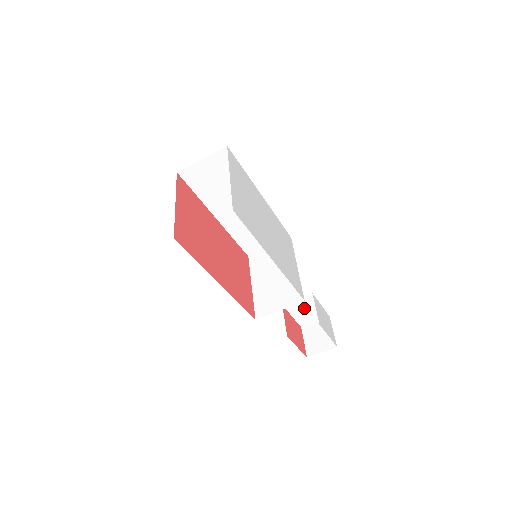
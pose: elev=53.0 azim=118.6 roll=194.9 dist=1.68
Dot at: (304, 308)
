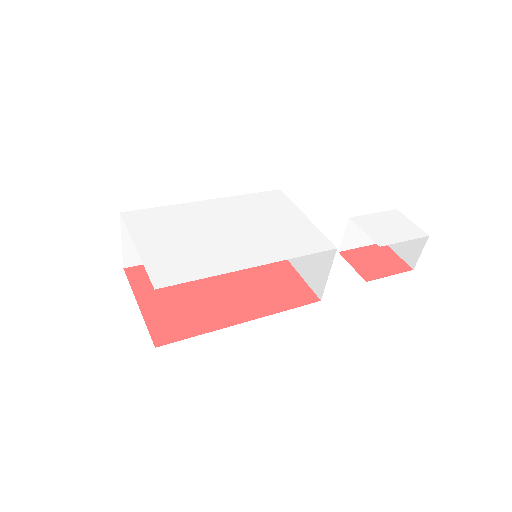
Dot at: (361, 232)
